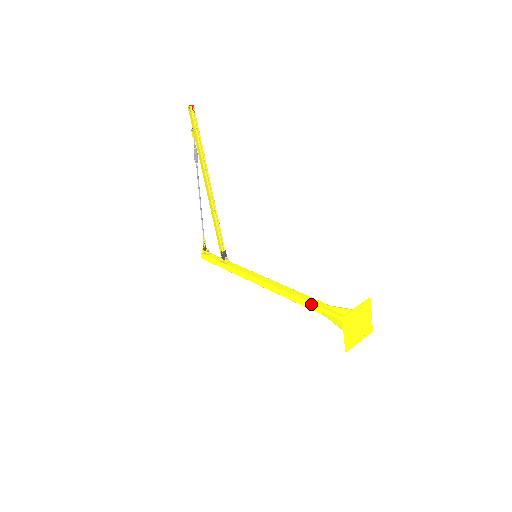
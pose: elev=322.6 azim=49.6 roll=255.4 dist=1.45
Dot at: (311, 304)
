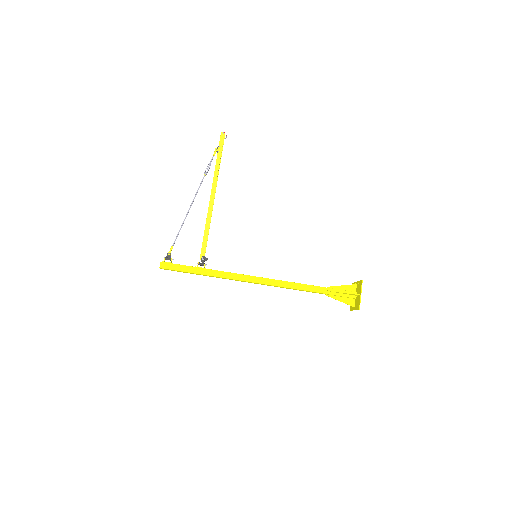
Dot at: (317, 286)
